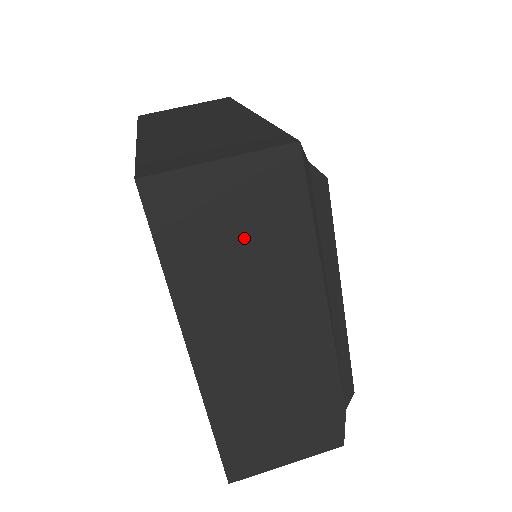
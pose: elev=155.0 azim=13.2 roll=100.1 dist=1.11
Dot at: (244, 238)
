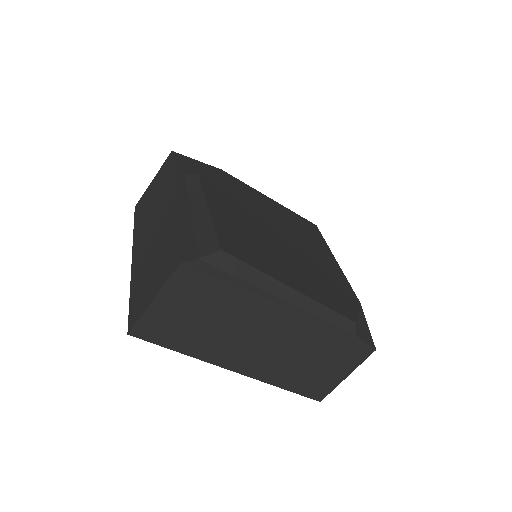
Dot at: (202, 316)
